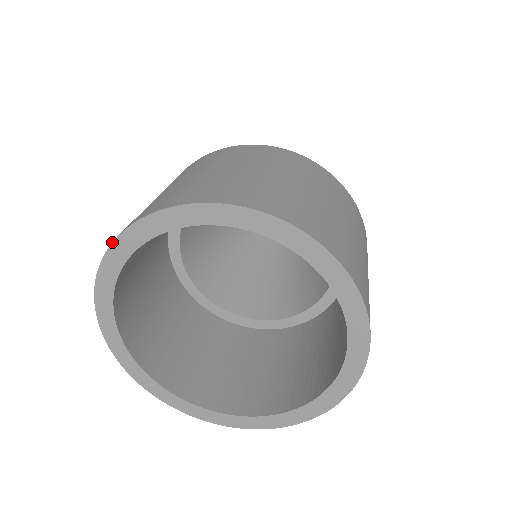
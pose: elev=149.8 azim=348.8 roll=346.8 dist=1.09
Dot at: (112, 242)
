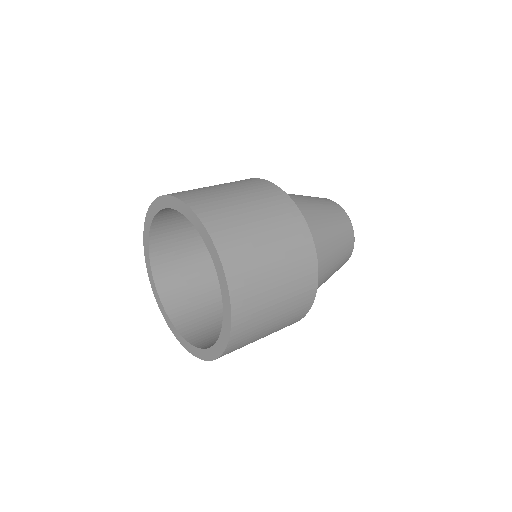
Dot at: (146, 216)
